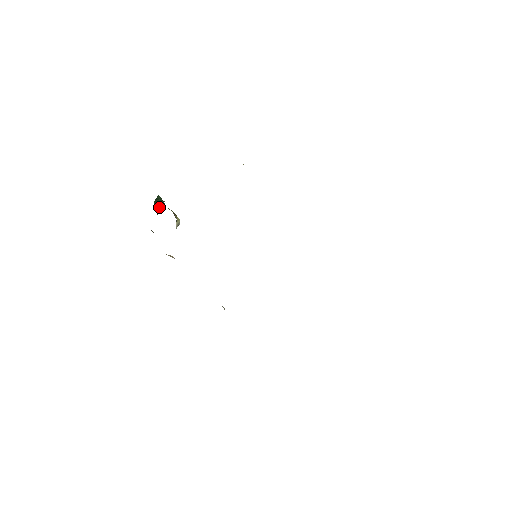
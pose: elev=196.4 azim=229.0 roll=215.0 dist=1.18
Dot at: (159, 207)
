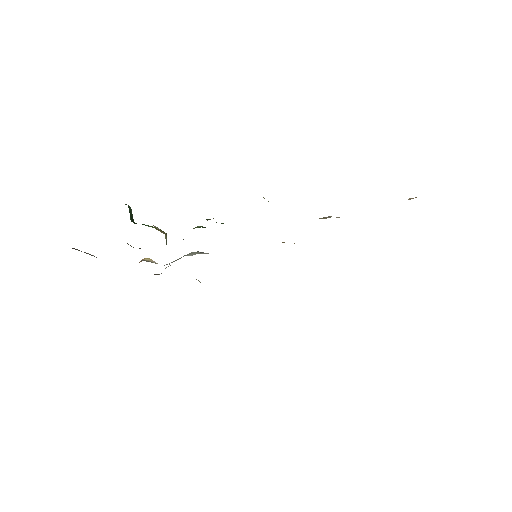
Dot at: (133, 220)
